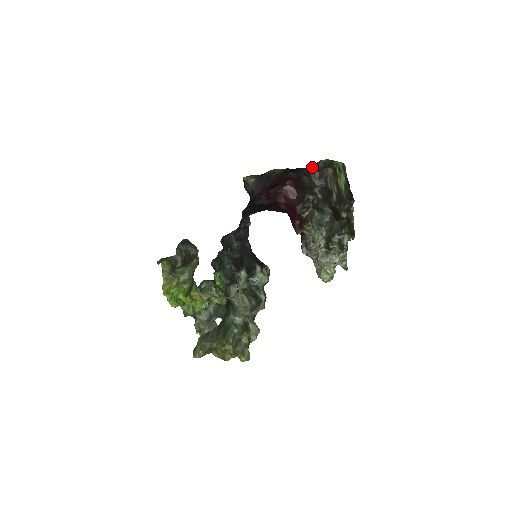
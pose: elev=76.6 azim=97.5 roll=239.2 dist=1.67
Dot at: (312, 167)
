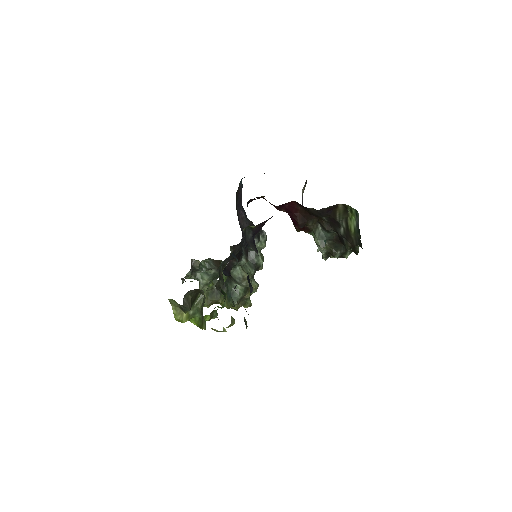
Dot at: occluded
